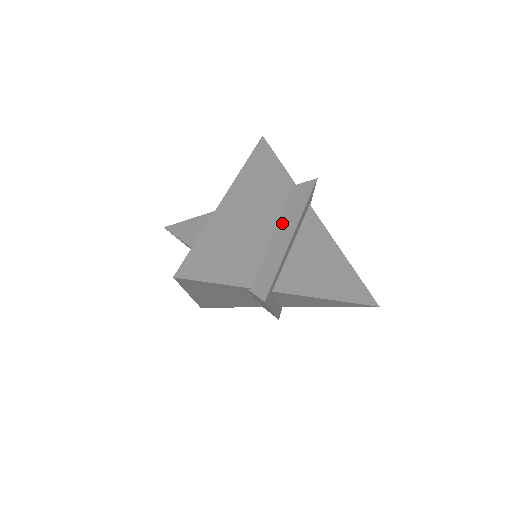
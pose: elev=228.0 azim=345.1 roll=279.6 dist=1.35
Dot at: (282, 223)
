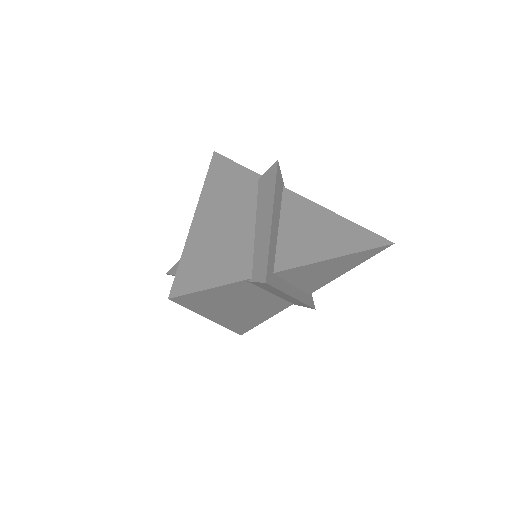
Dot at: (260, 212)
